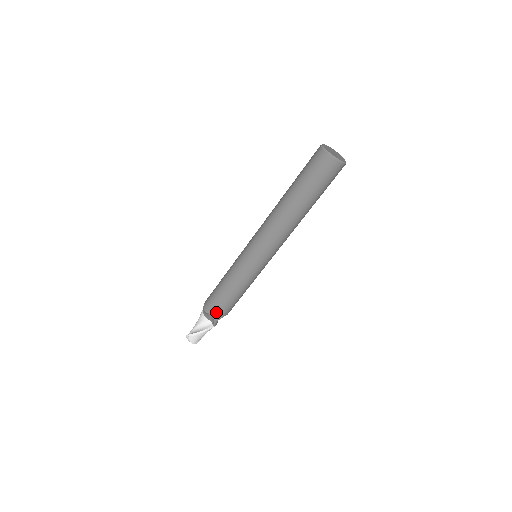
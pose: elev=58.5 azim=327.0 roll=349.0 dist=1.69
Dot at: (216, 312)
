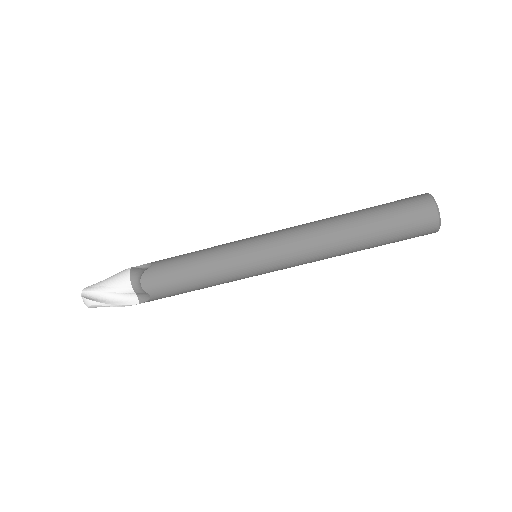
Dot at: (159, 295)
